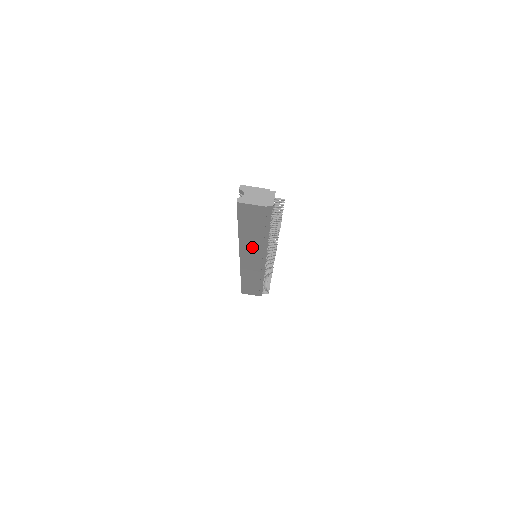
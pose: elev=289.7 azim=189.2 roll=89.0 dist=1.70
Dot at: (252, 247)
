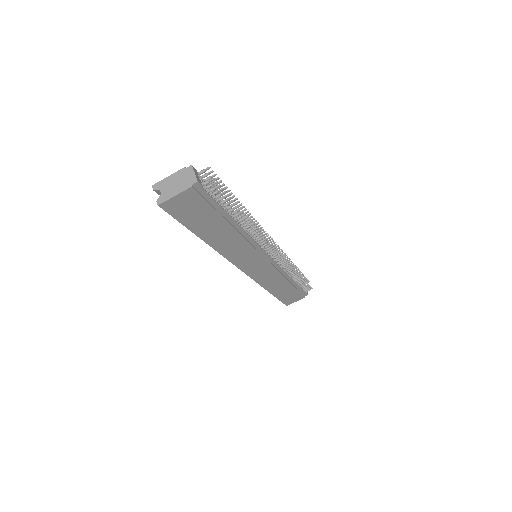
Dot at: (236, 248)
